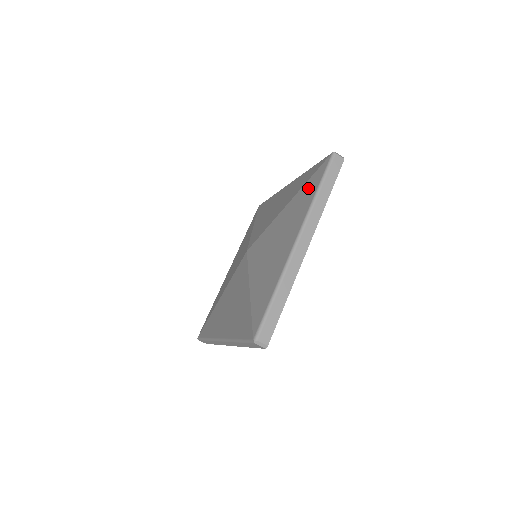
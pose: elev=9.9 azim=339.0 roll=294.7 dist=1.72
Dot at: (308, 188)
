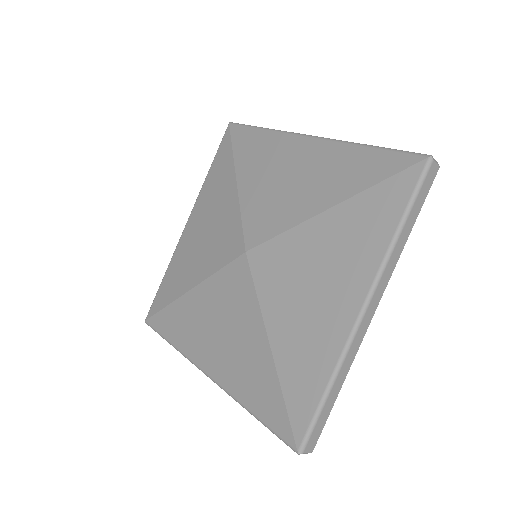
Dot at: (377, 206)
